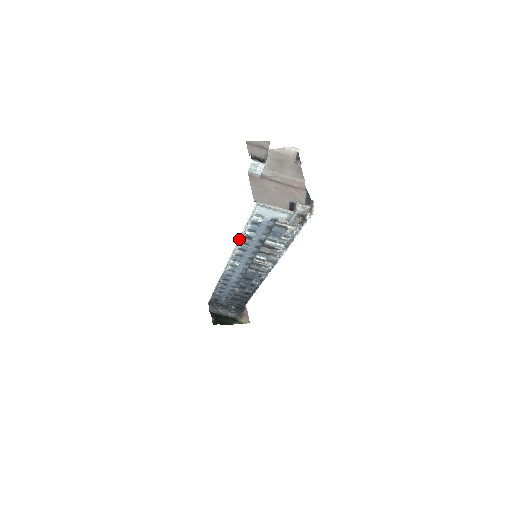
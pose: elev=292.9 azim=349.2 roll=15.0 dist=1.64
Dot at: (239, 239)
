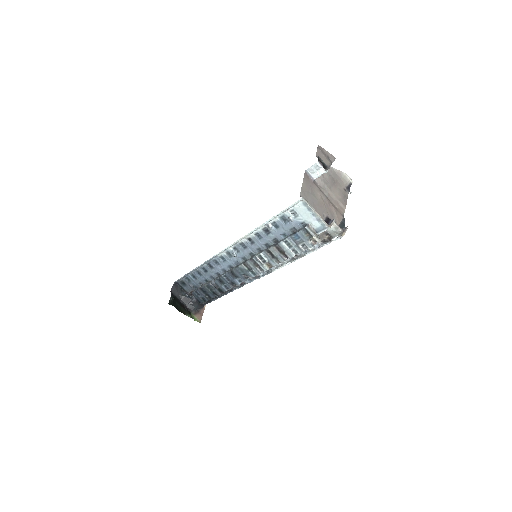
Dot at: (257, 228)
